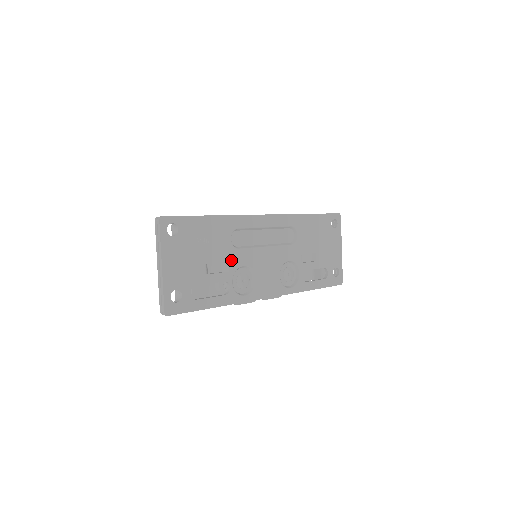
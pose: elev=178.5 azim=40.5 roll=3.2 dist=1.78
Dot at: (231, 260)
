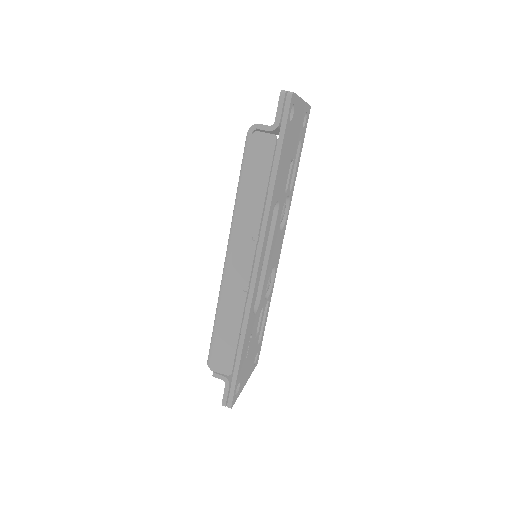
Dot at: (261, 307)
